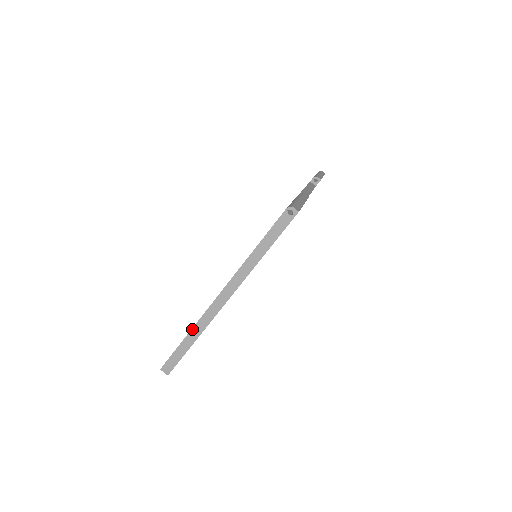
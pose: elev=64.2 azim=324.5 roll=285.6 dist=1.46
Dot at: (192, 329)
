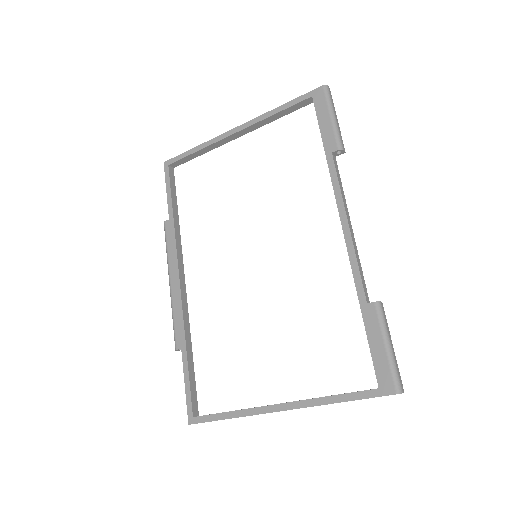
Dot at: occluded
